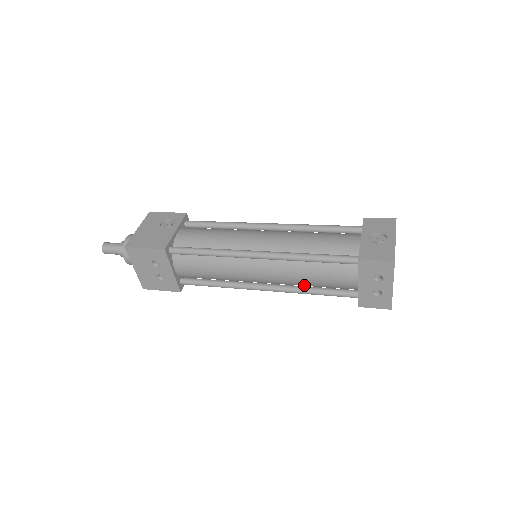
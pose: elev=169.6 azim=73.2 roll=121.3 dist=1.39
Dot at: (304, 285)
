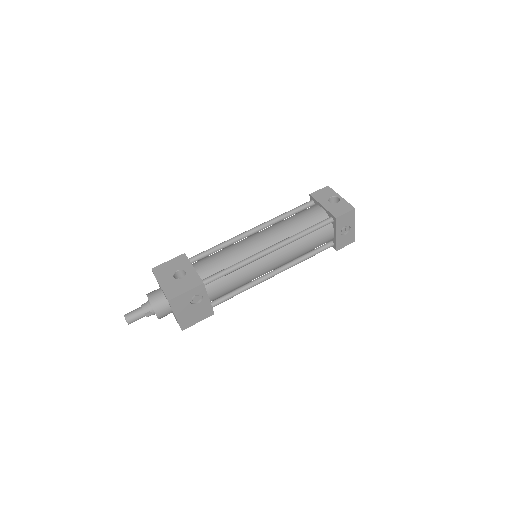
Dot at: occluded
